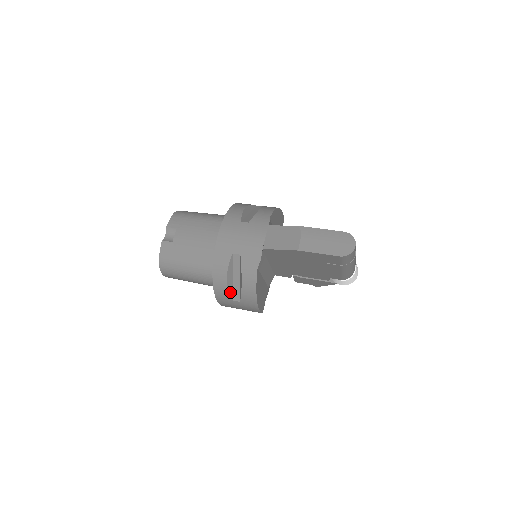
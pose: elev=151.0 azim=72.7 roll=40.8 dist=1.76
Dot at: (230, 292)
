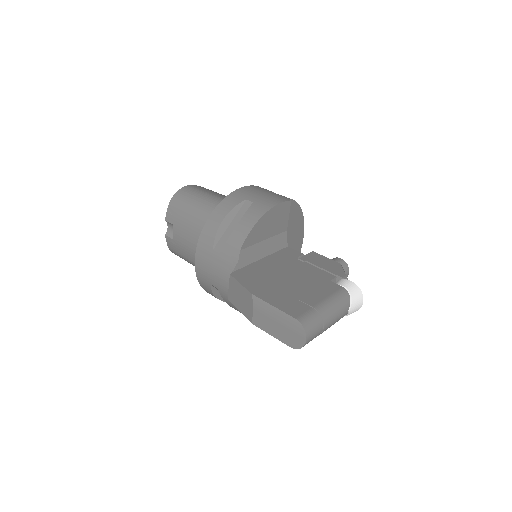
Dot at: occluded
